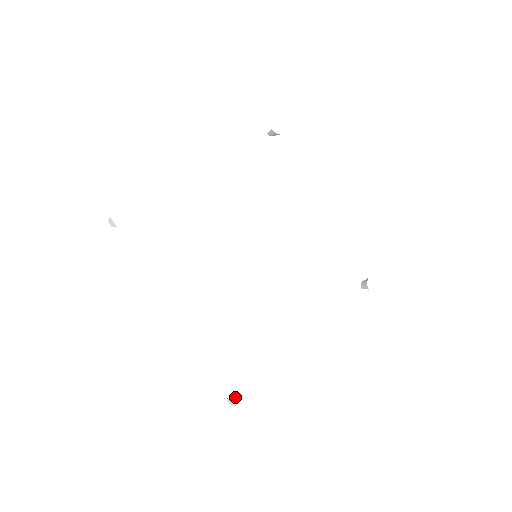
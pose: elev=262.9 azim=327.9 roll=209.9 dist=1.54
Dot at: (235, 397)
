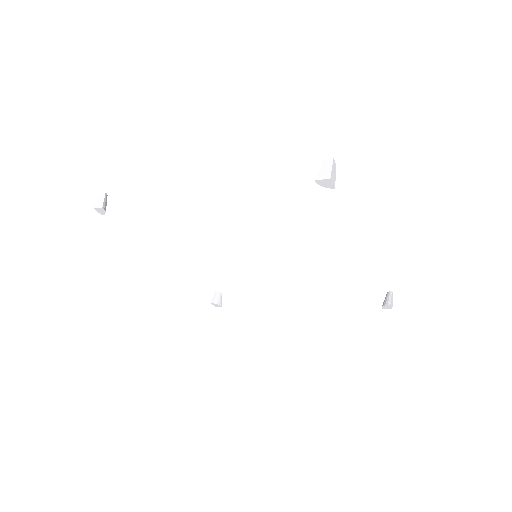
Dot at: (214, 304)
